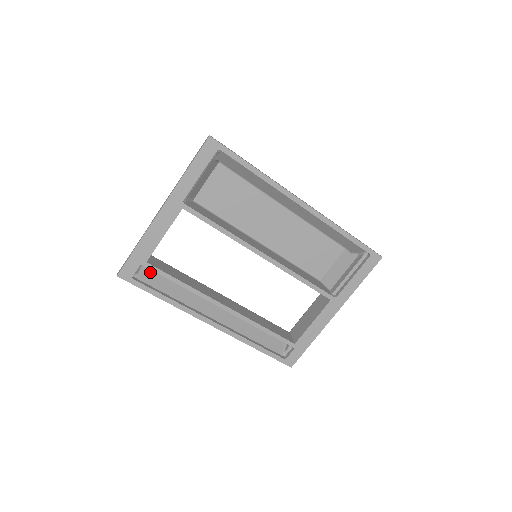
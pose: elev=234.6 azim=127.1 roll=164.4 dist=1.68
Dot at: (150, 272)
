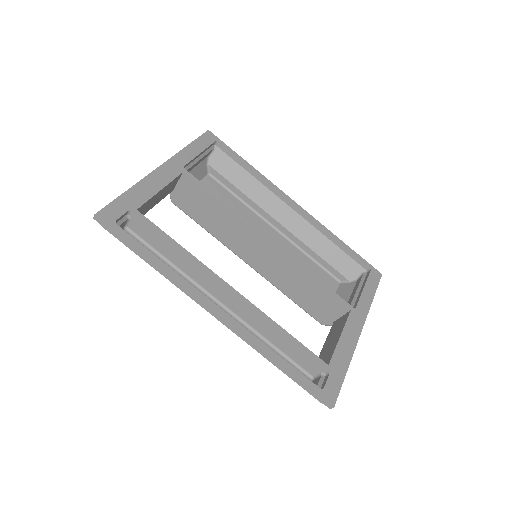
Dot at: occluded
